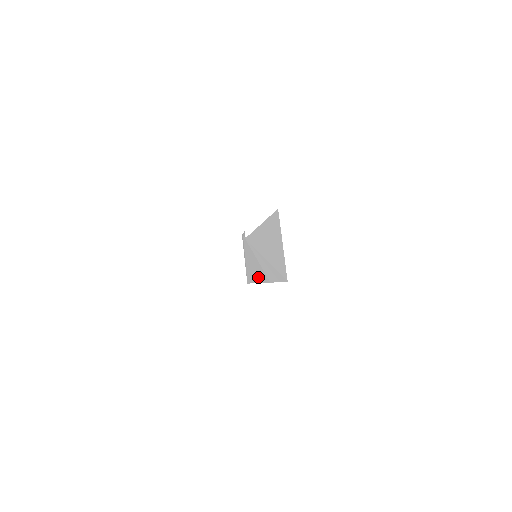
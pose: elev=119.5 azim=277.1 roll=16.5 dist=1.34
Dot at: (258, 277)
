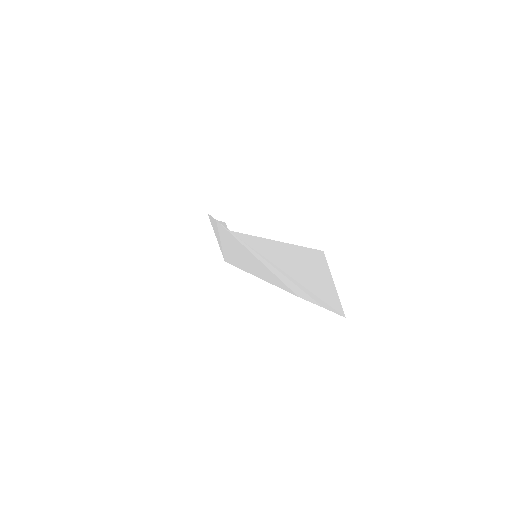
Dot at: (262, 275)
